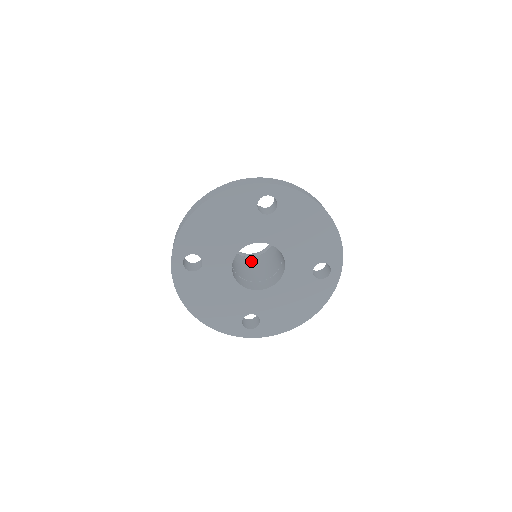
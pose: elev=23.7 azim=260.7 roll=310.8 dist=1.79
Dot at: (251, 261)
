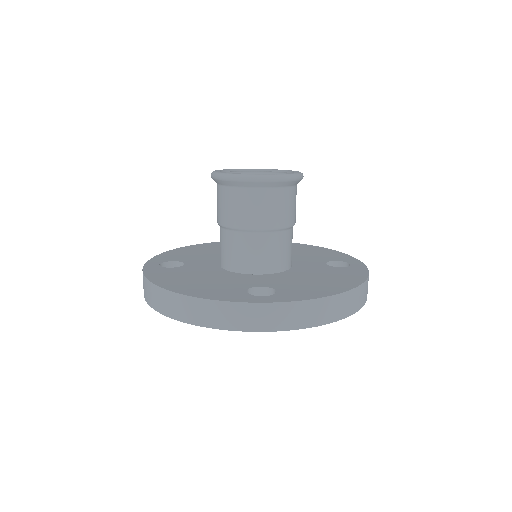
Dot at: occluded
